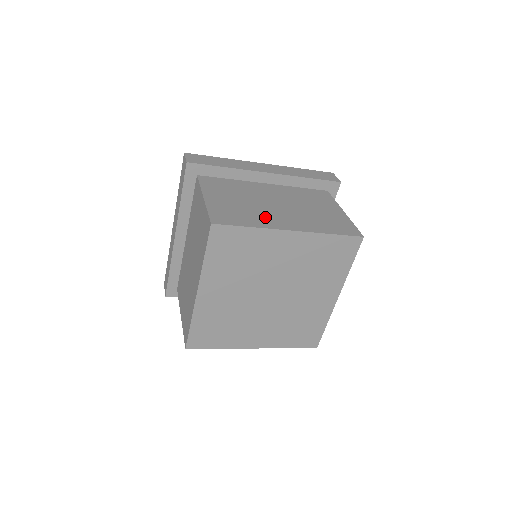
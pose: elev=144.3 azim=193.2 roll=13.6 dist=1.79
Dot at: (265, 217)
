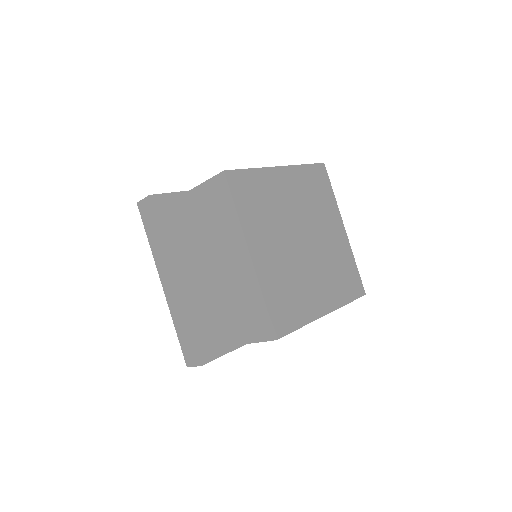
Dot at: occluded
